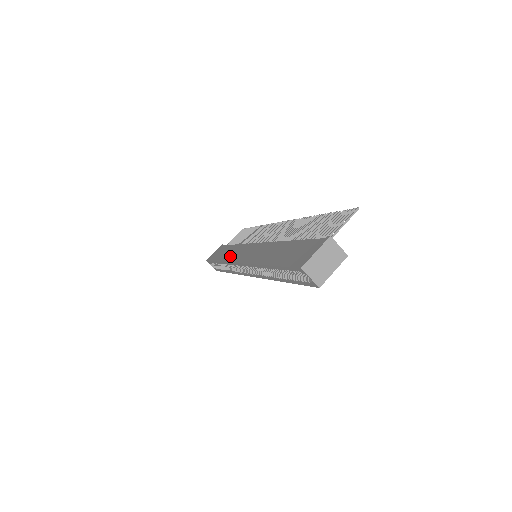
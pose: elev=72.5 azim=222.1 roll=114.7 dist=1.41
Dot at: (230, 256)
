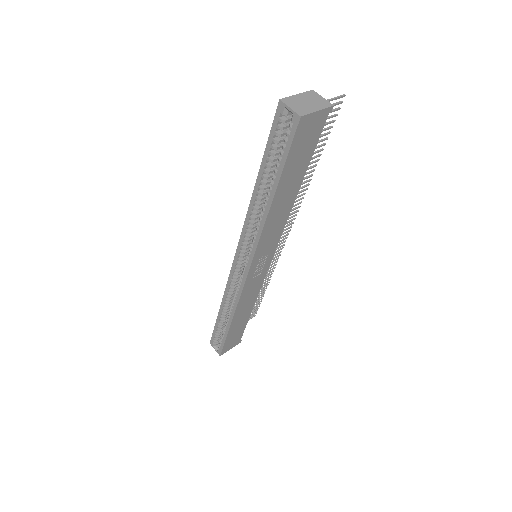
Dot at: occluded
